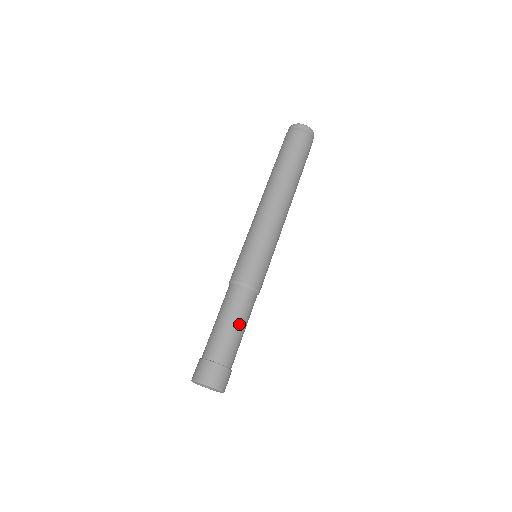
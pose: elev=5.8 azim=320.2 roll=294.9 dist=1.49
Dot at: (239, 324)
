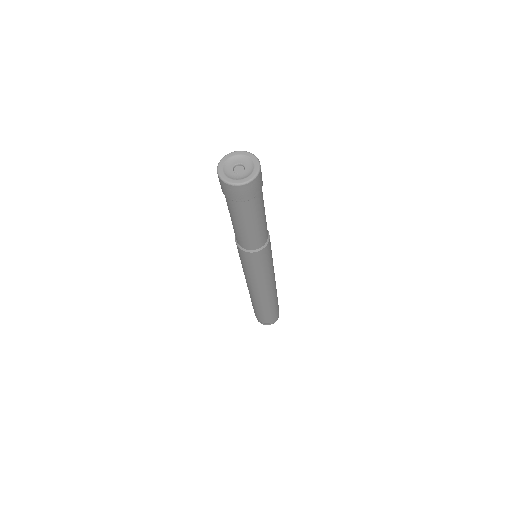
Dot at: occluded
